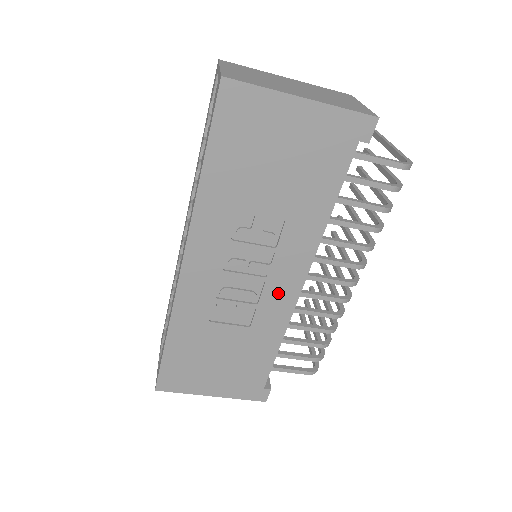
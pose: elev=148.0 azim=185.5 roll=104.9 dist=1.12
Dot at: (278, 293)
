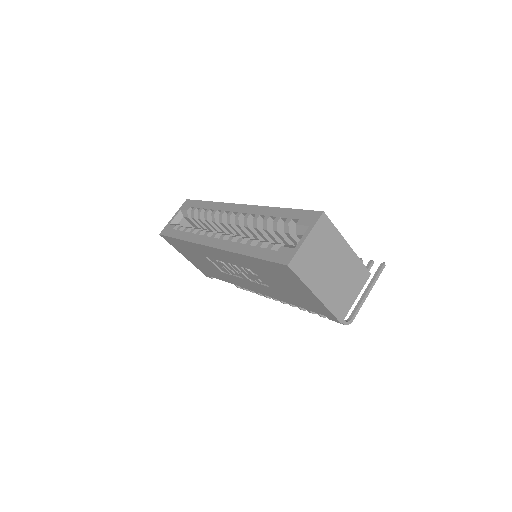
Dot at: (245, 283)
